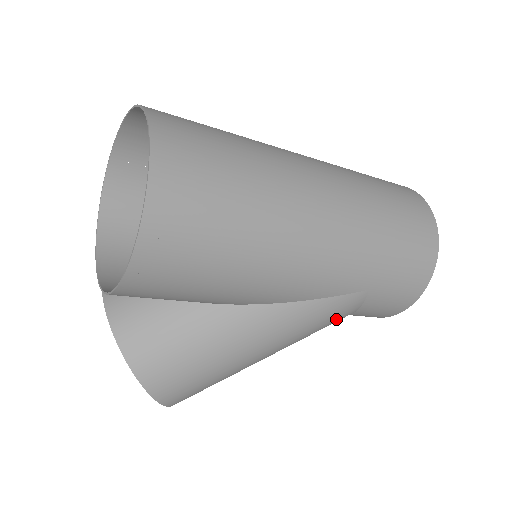
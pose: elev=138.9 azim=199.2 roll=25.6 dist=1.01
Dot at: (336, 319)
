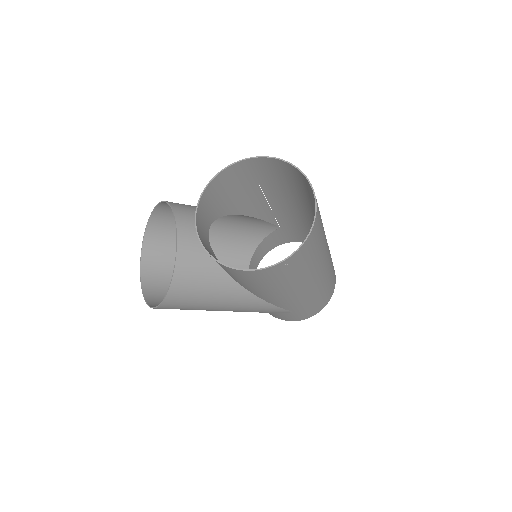
Dot at: occluded
